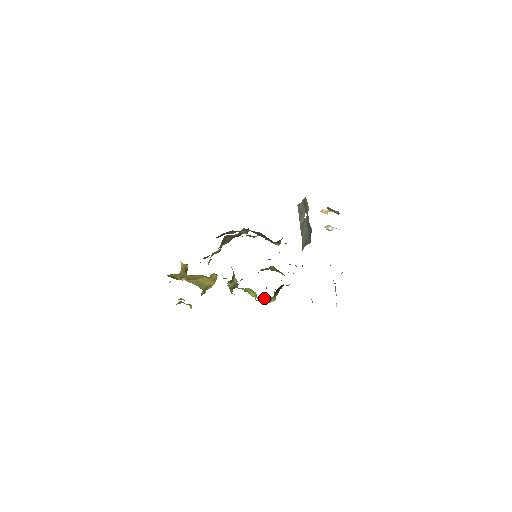
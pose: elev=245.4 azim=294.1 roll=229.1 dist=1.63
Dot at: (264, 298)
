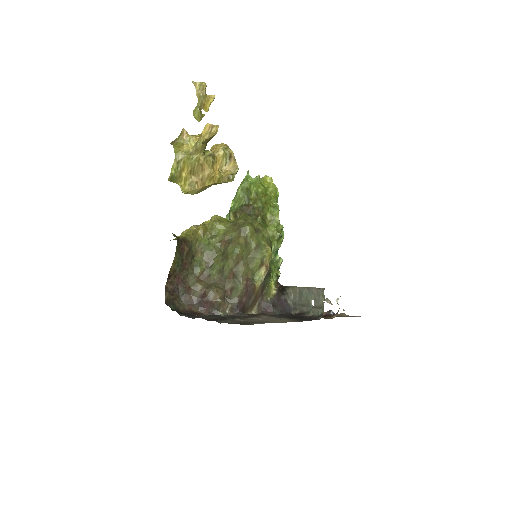
Dot at: occluded
